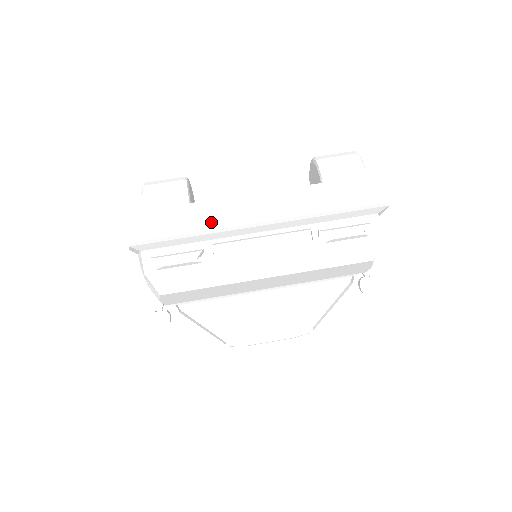
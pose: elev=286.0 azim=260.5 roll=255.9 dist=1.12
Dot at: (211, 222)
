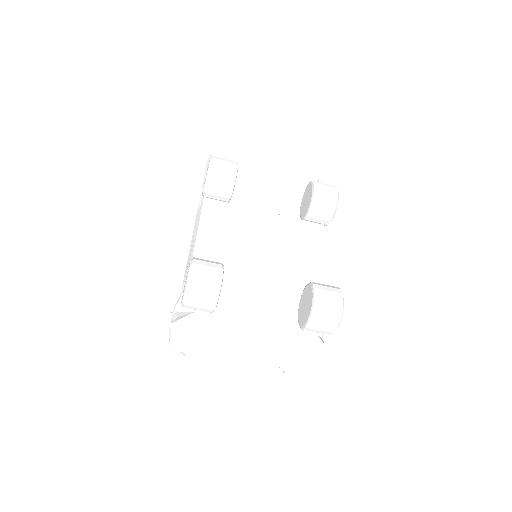
Dot at: (222, 347)
